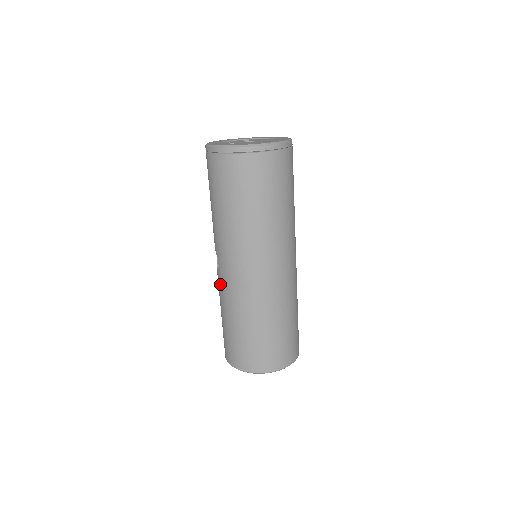
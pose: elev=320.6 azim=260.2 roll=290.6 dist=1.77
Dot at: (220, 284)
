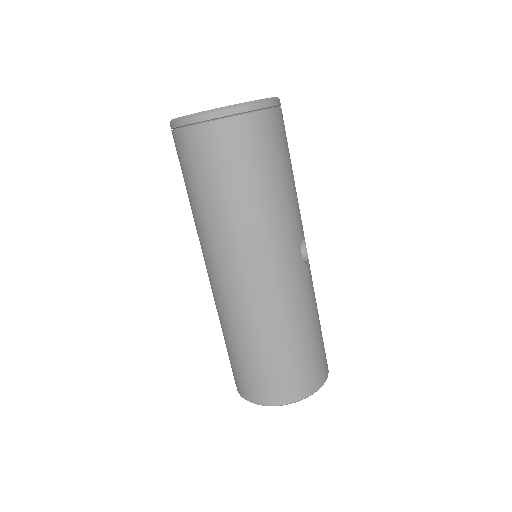
Dot at: occluded
